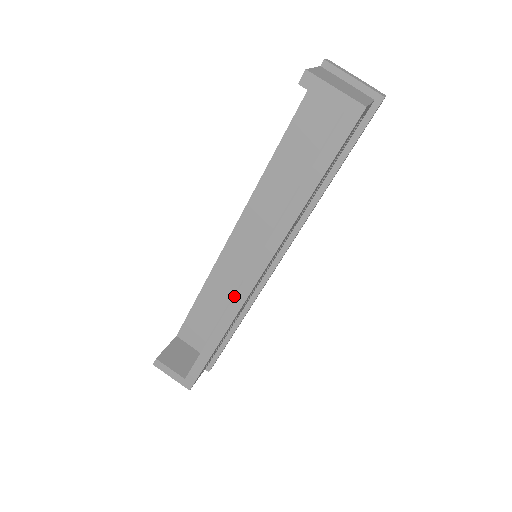
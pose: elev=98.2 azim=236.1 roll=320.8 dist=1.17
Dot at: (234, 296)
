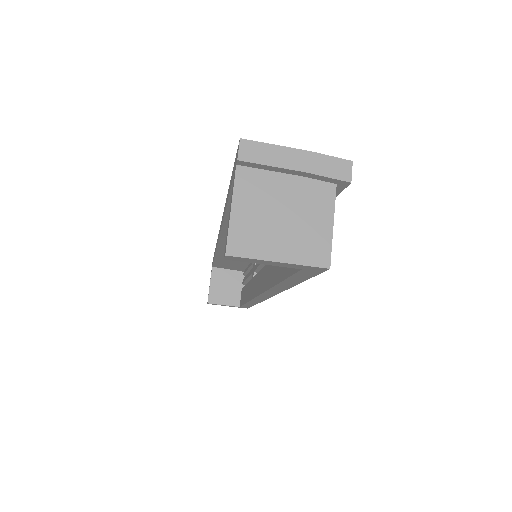
Dot at: occluded
